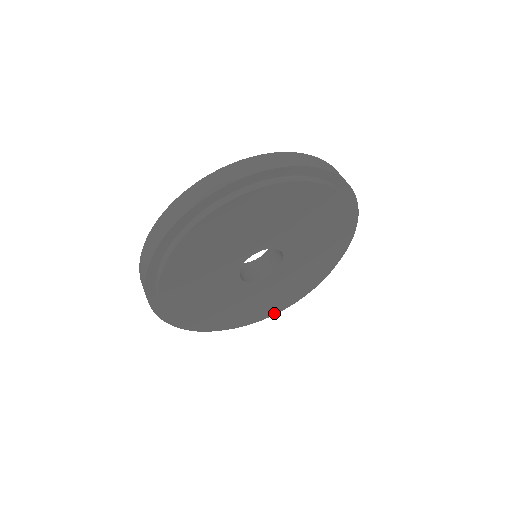
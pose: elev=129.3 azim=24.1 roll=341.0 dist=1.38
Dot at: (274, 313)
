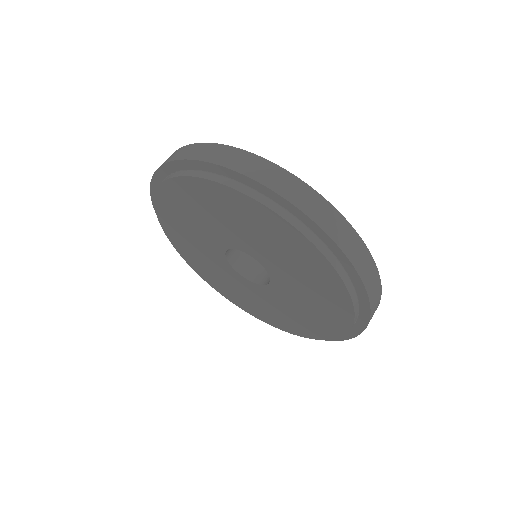
Dot at: (196, 270)
